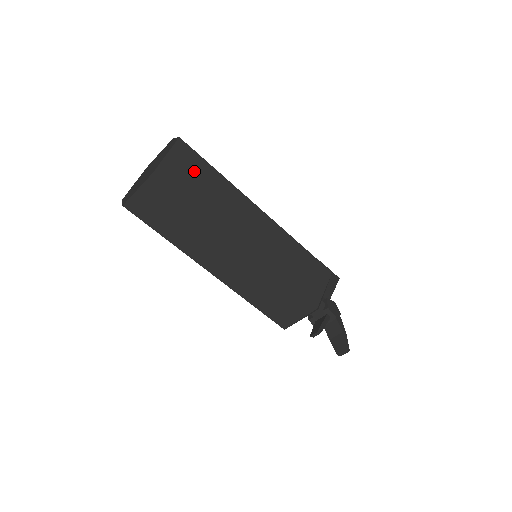
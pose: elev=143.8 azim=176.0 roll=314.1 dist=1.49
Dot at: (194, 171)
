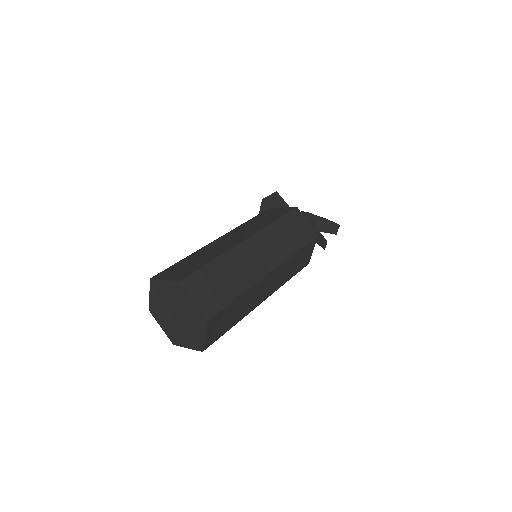
Dot at: (210, 283)
